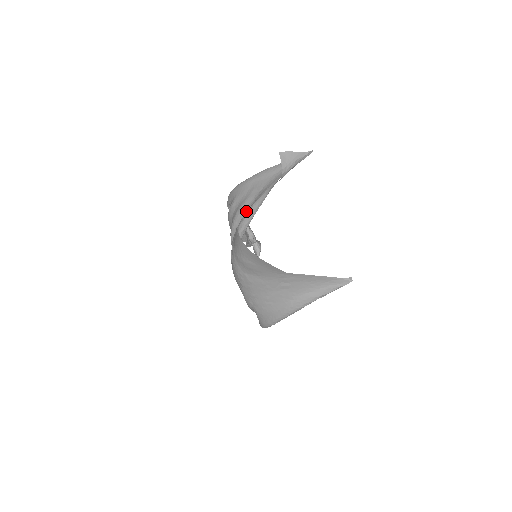
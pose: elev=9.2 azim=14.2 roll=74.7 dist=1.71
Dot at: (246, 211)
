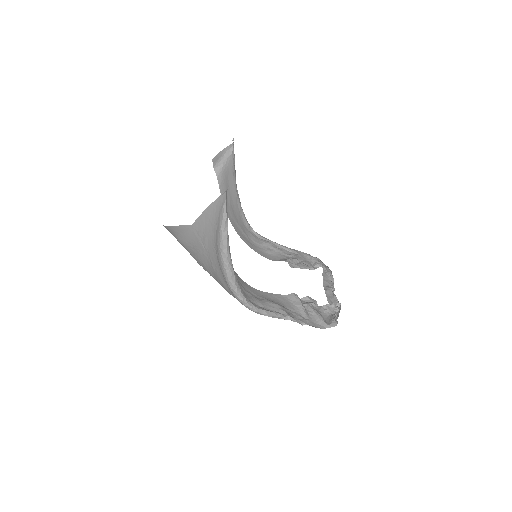
Dot at: occluded
